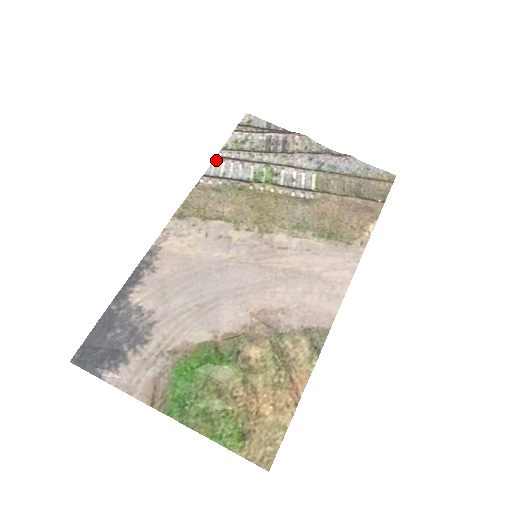
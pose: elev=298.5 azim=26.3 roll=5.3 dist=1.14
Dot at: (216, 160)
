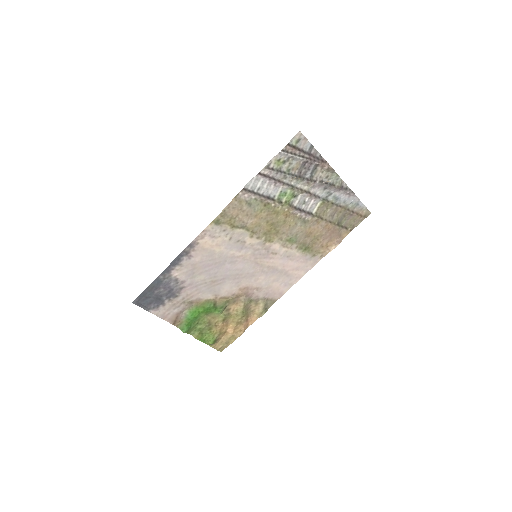
Dot at: (257, 176)
